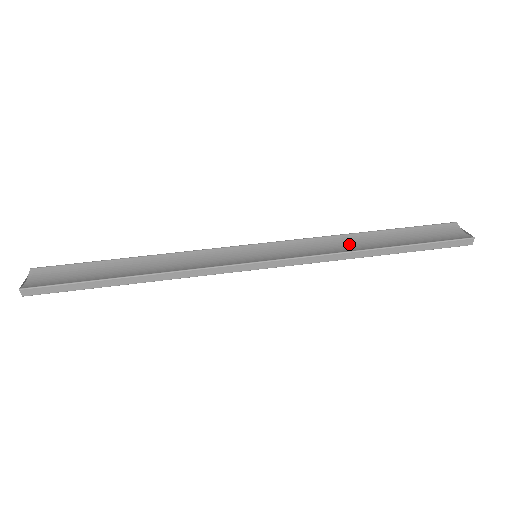
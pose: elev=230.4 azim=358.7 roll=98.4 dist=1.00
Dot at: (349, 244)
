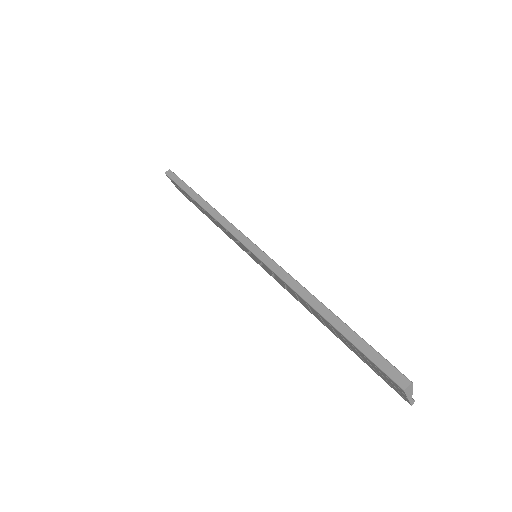
Dot at: occluded
